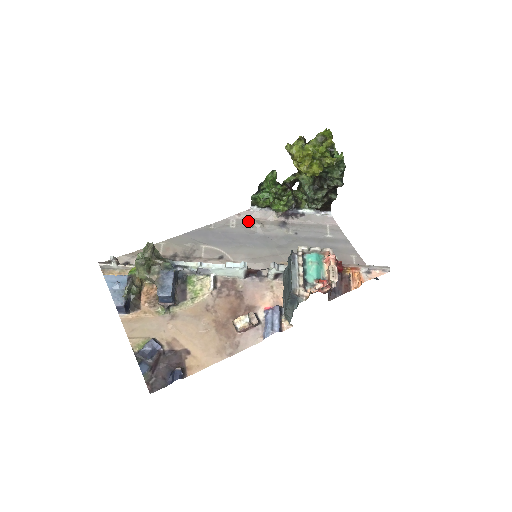
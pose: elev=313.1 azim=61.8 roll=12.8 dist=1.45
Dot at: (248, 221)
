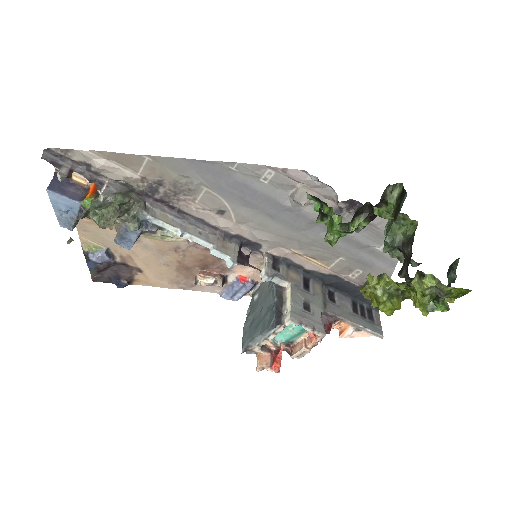
Dot at: (292, 184)
